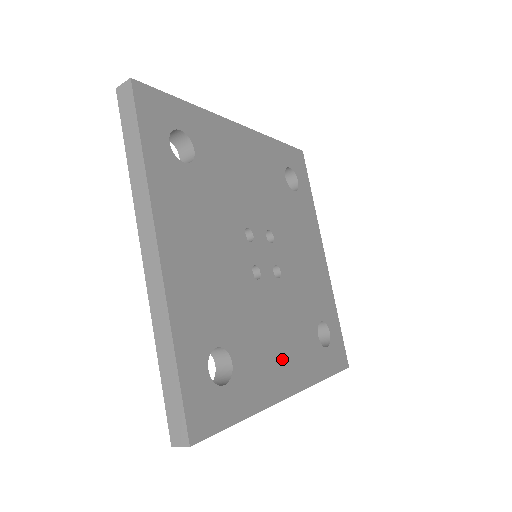
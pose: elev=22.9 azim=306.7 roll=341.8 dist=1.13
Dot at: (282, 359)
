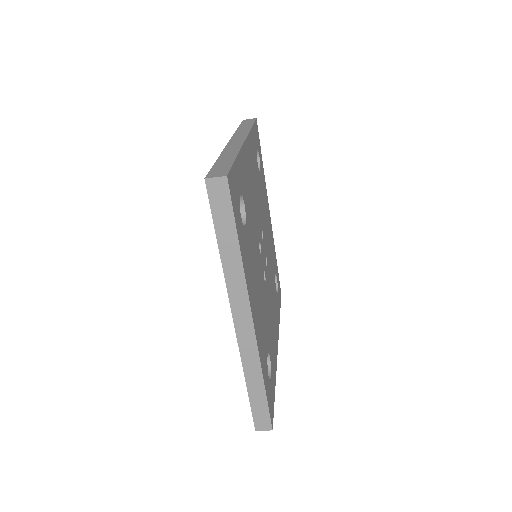
Dot at: (274, 327)
